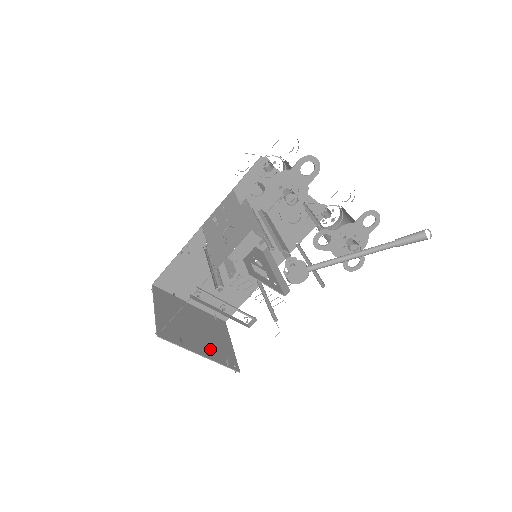
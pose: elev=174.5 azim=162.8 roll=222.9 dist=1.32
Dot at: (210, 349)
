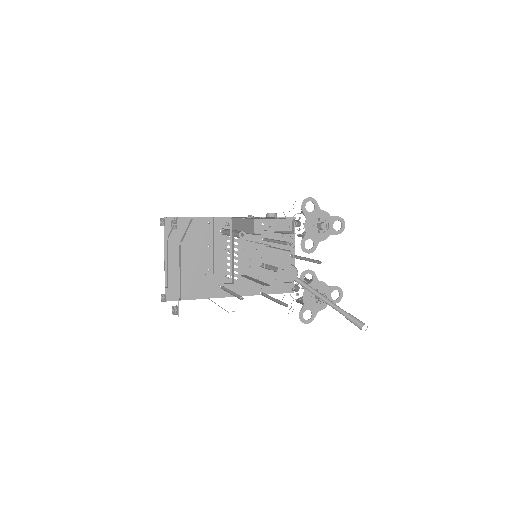
Dot at: occluded
